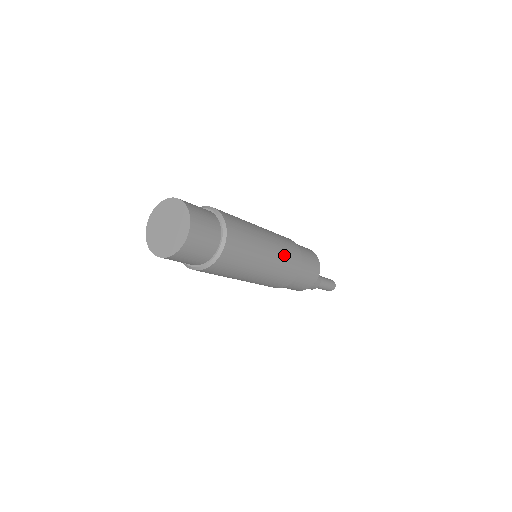
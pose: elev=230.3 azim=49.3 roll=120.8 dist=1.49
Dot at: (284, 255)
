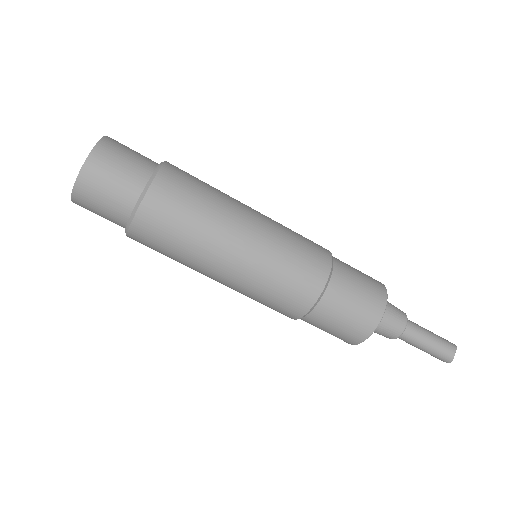
Dot at: (287, 228)
